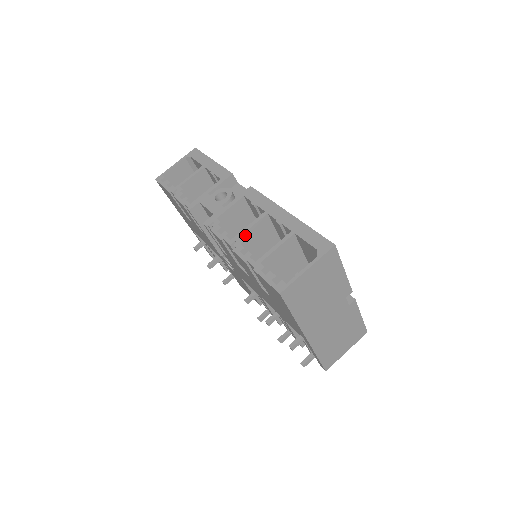
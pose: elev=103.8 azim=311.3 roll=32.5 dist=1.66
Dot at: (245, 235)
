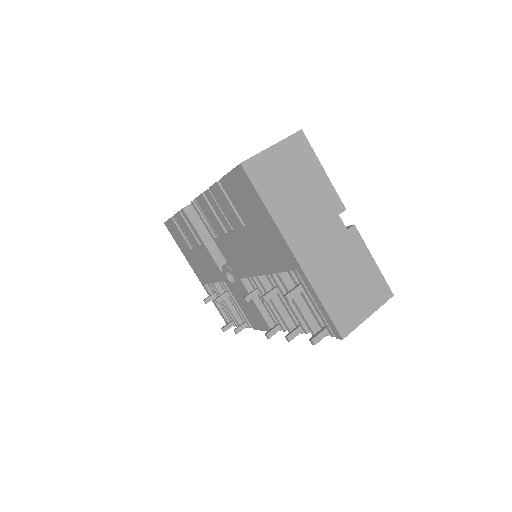
Dot at: occluded
